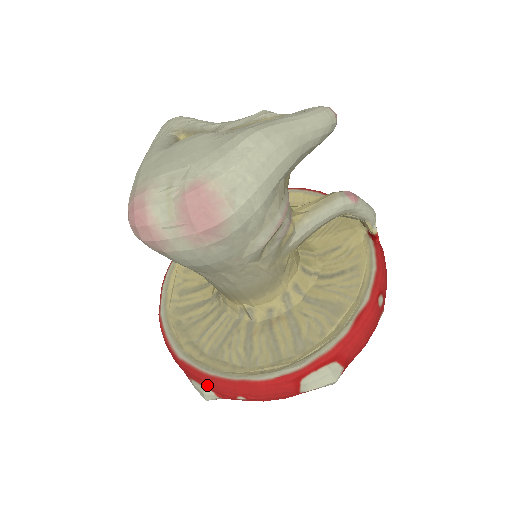
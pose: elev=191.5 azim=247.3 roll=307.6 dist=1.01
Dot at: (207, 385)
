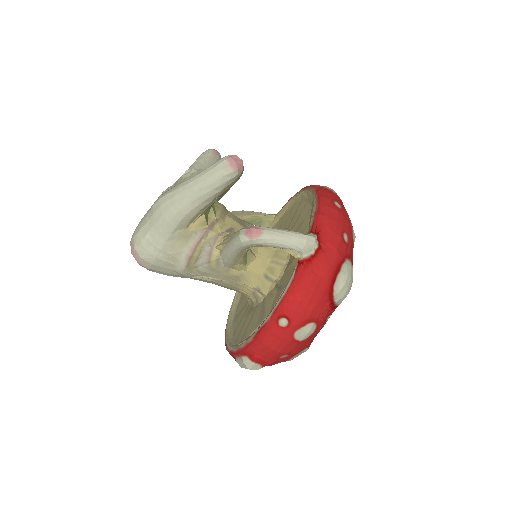
Dot at: occluded
